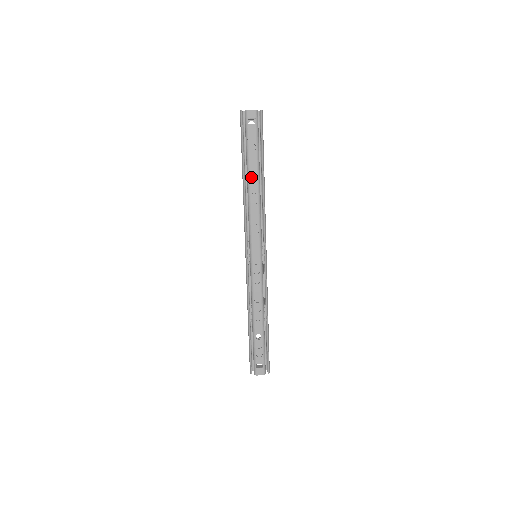
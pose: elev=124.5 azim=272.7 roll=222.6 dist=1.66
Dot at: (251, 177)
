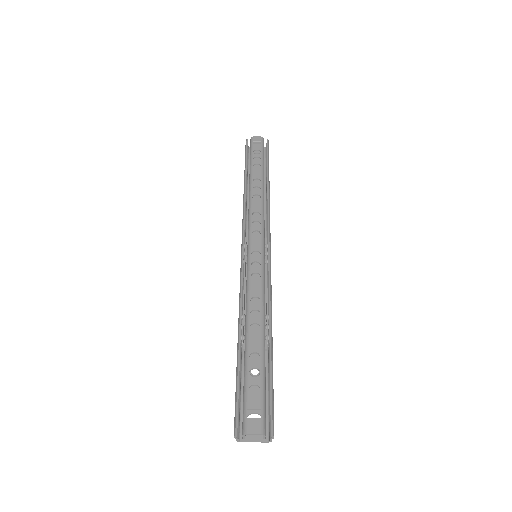
Dot at: (254, 190)
